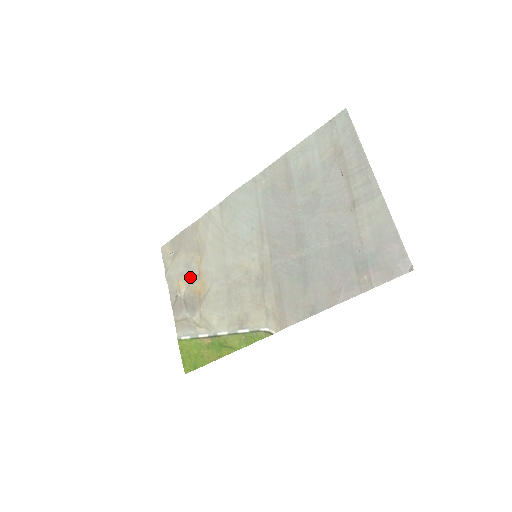
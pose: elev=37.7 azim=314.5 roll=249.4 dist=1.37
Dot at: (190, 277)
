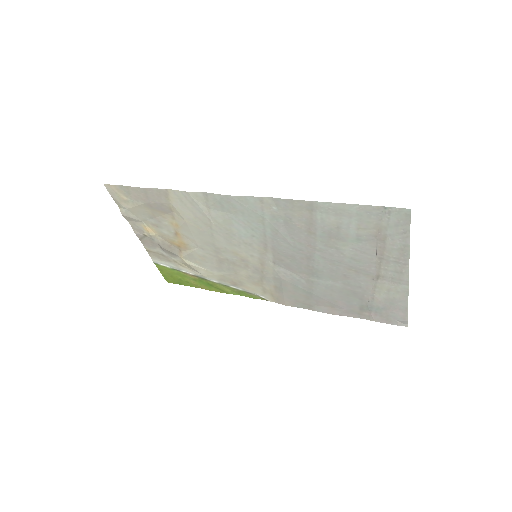
Dot at: (163, 230)
